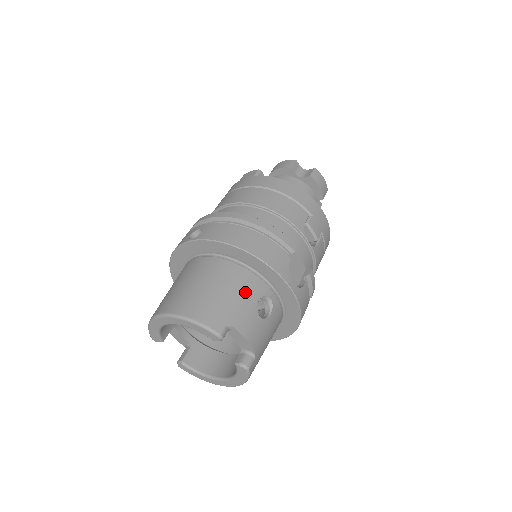
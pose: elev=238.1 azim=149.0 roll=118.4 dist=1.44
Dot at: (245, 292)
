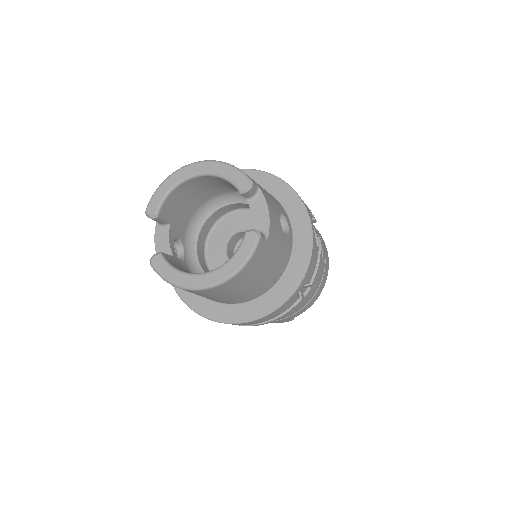
Dot at: (272, 198)
